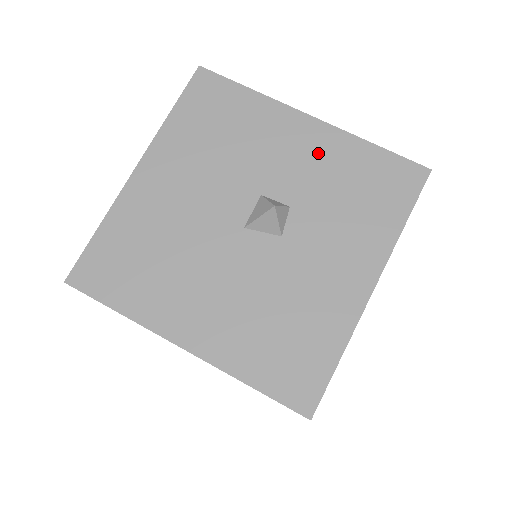
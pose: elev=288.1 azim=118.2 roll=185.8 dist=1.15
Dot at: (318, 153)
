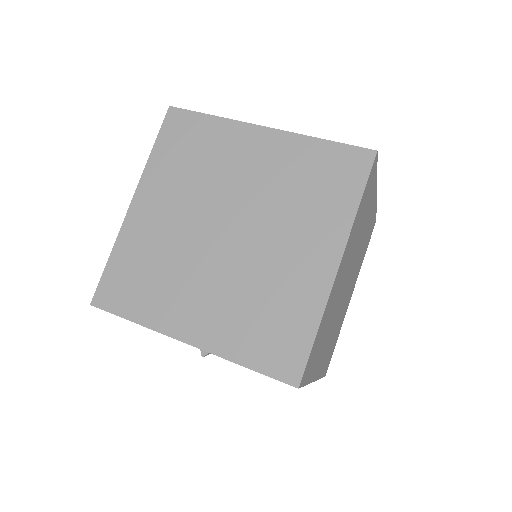
Dot at: occluded
